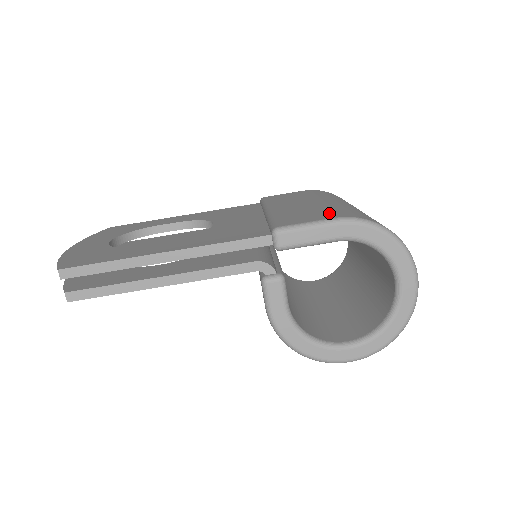
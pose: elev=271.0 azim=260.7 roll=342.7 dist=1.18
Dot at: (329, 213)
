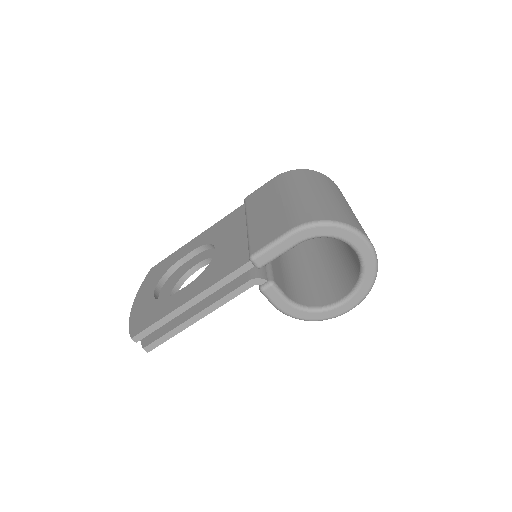
Dot at: (285, 223)
